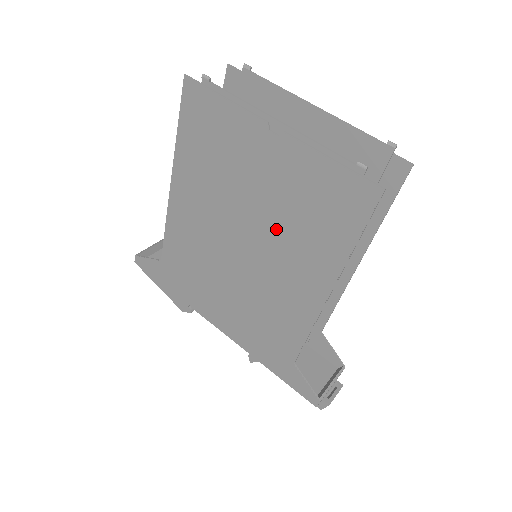
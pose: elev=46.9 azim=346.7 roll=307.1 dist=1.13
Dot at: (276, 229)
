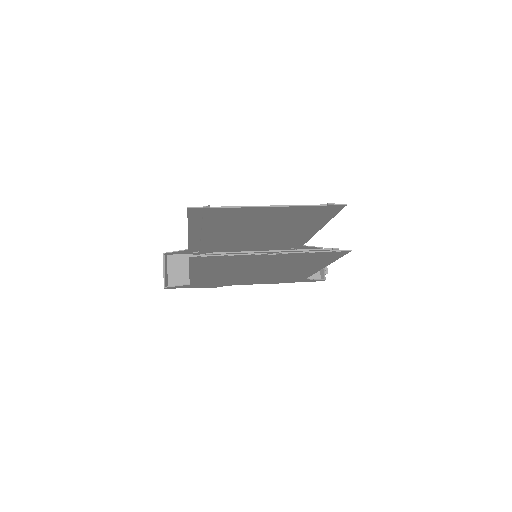
Dot at: (282, 266)
